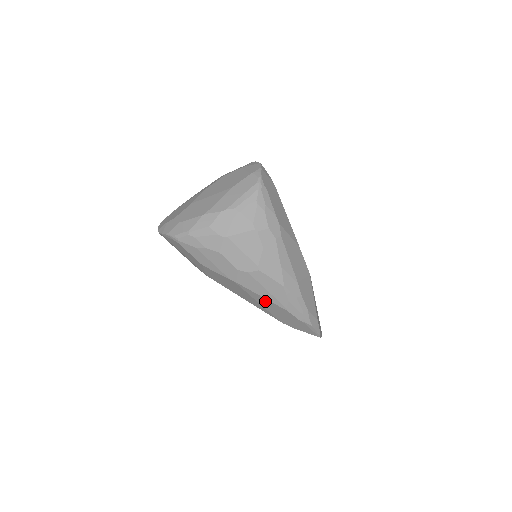
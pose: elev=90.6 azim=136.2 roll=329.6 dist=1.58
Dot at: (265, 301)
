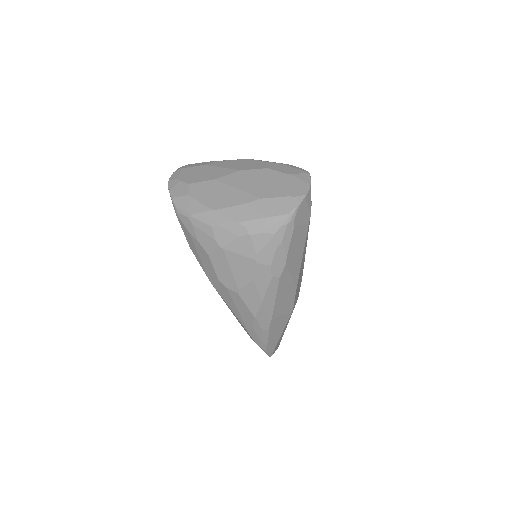
Dot at: occluded
